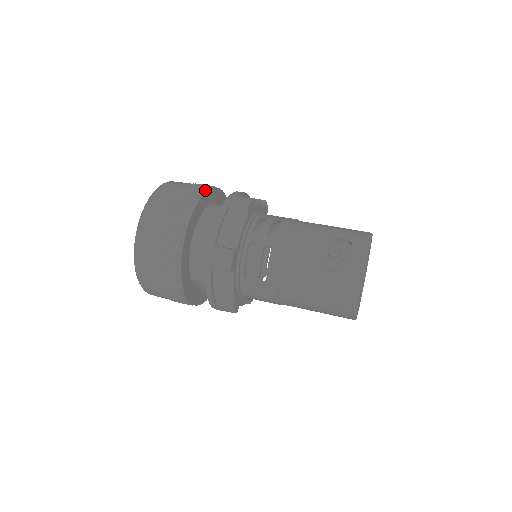
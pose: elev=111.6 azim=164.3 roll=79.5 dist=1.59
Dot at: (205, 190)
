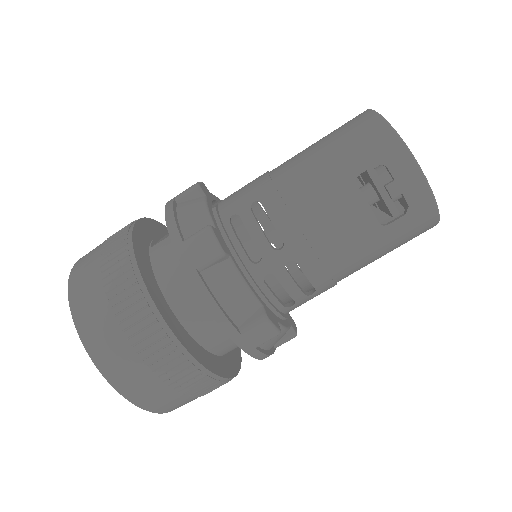
Dot at: (135, 271)
